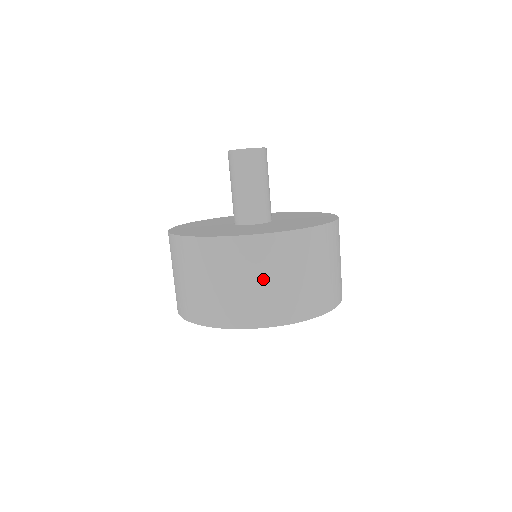
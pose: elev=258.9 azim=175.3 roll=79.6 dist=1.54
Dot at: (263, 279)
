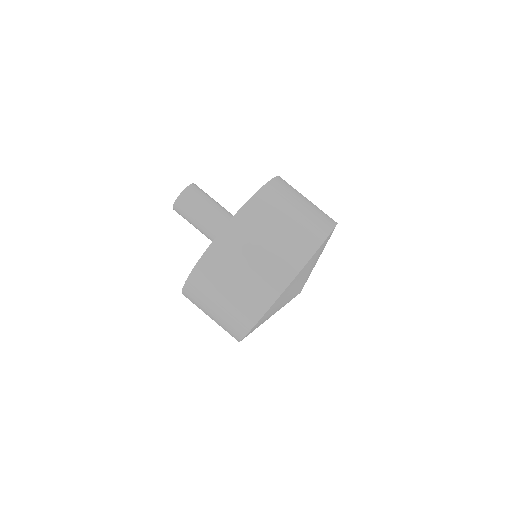
Dot at: (289, 214)
